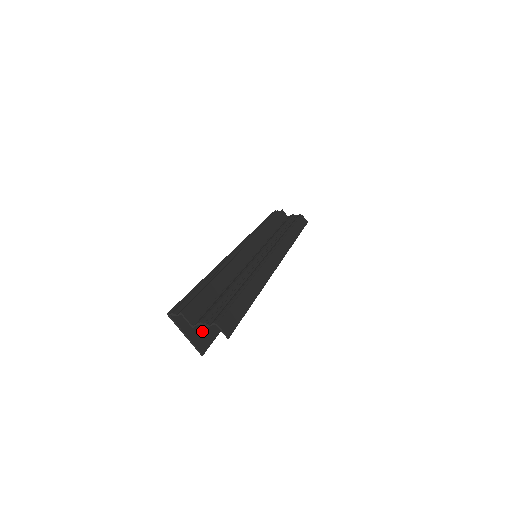
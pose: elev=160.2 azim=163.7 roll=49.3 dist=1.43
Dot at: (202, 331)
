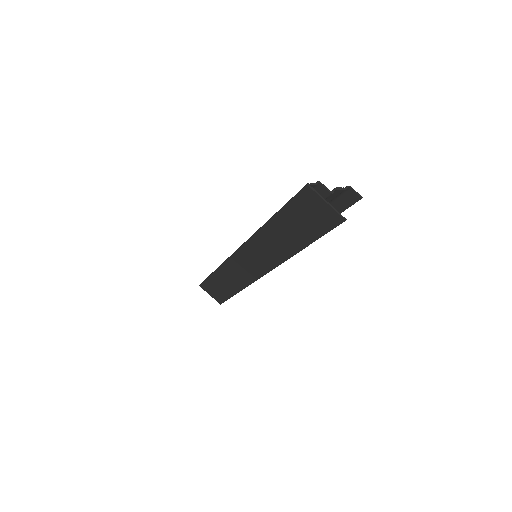
Dot at: (323, 218)
